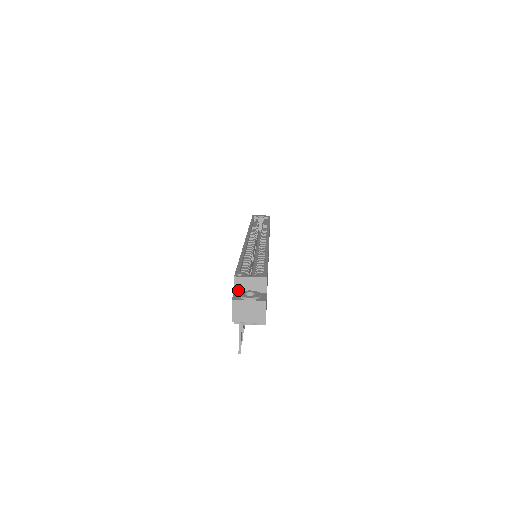
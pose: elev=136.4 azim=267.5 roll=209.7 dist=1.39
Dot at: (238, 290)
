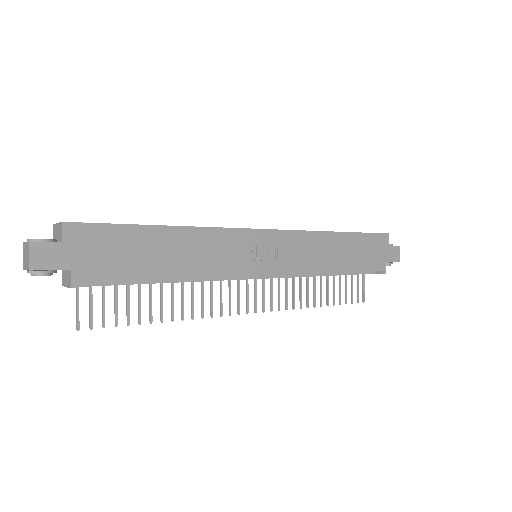
Dot at: occluded
